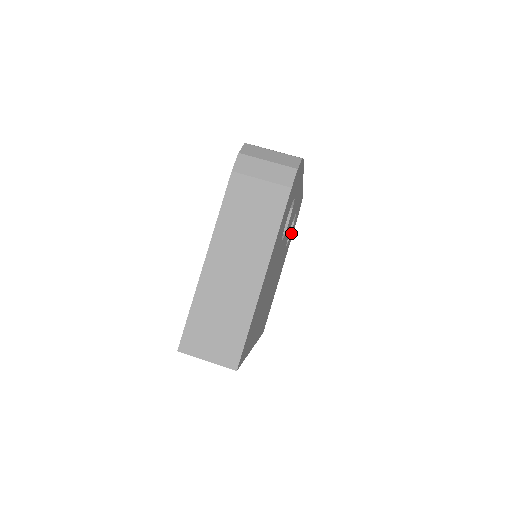
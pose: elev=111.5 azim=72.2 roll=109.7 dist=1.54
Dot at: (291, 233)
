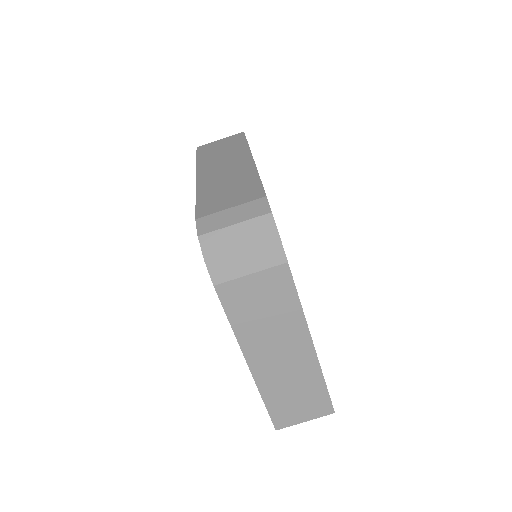
Dot at: occluded
